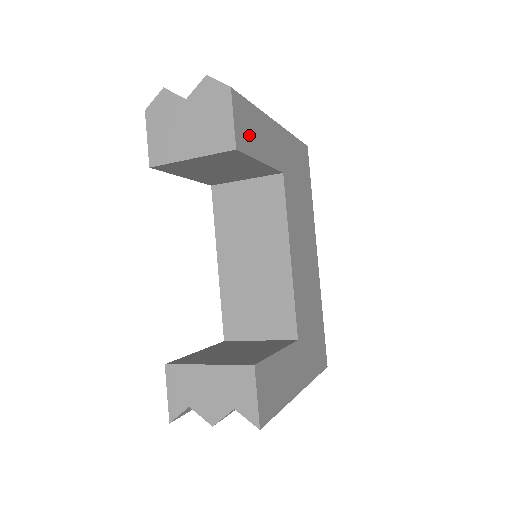
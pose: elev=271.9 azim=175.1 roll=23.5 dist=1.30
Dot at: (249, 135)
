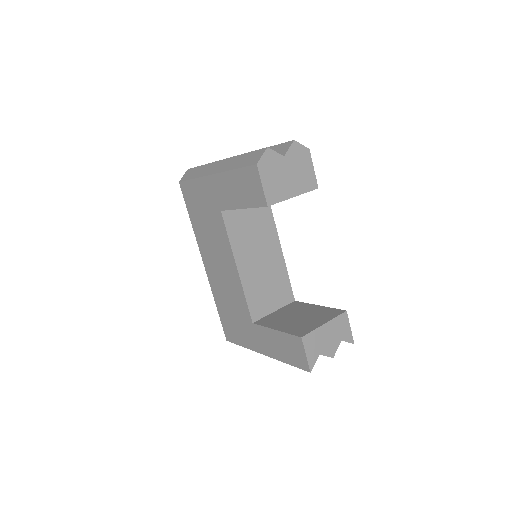
Dot at: occluded
